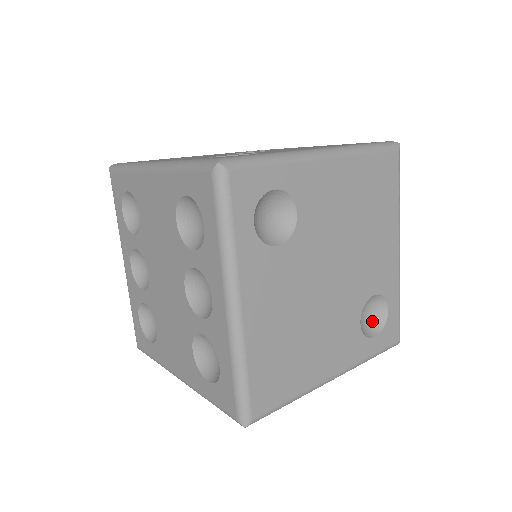
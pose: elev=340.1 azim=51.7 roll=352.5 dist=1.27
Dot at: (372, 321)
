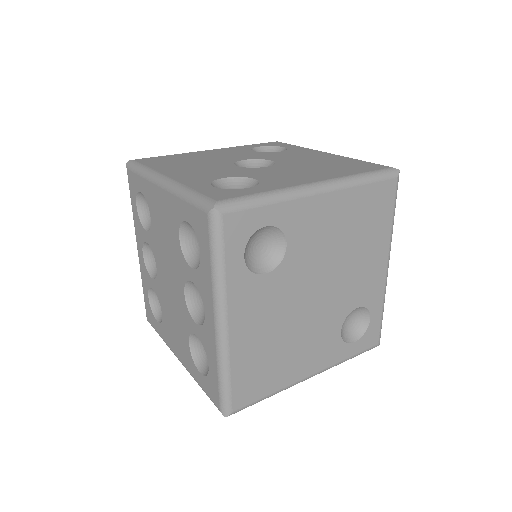
Dot at: (354, 327)
